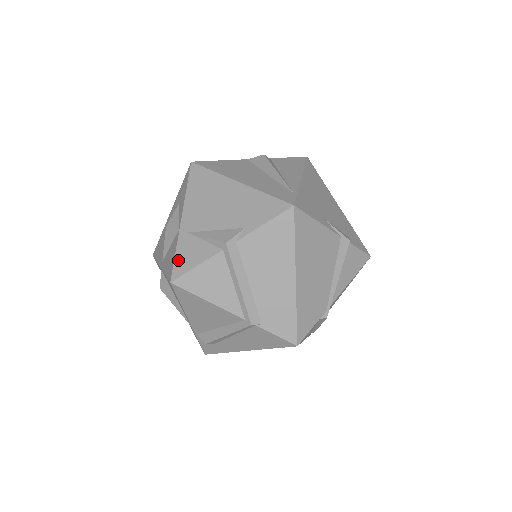
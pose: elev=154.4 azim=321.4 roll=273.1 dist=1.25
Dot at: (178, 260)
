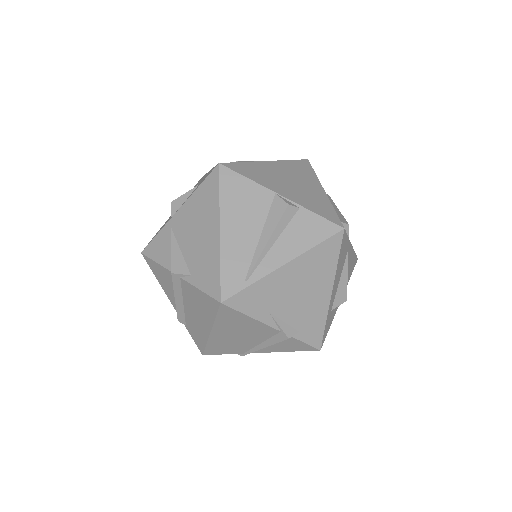
Dot at: (154, 242)
